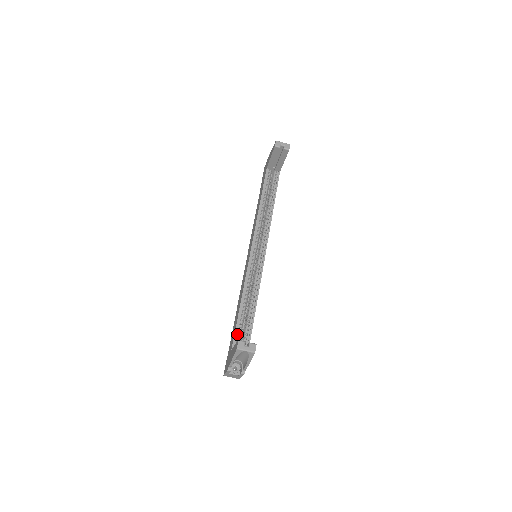
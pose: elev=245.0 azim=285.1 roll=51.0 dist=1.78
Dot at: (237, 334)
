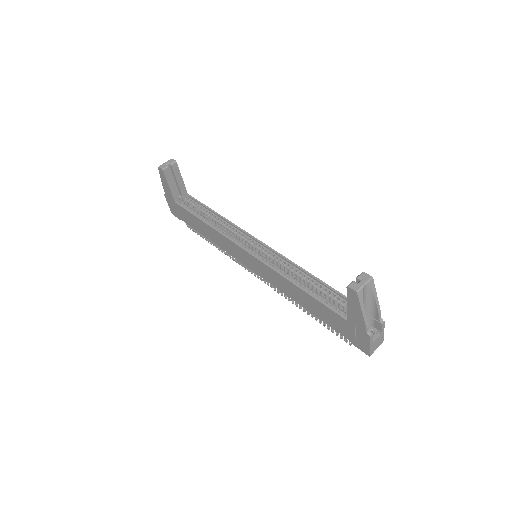
Dot at: (332, 308)
